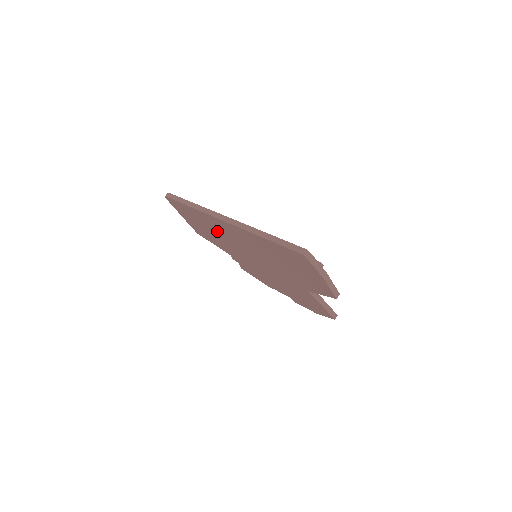
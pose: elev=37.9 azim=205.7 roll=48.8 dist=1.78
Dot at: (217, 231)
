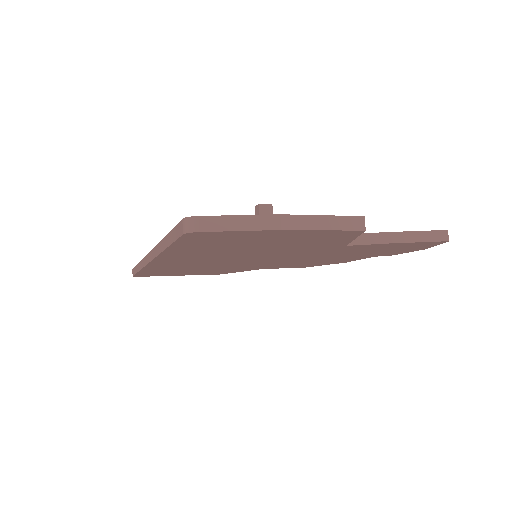
Dot at: (194, 268)
